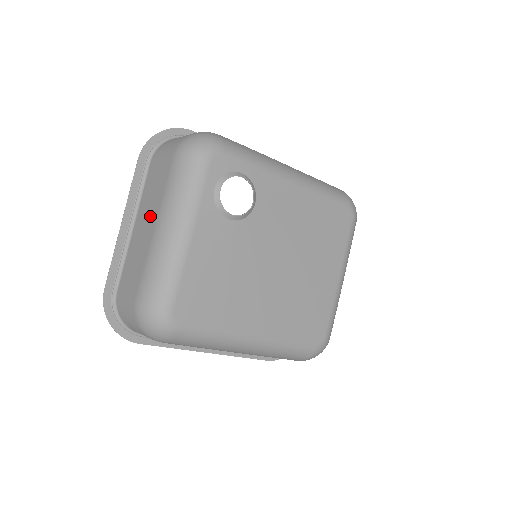
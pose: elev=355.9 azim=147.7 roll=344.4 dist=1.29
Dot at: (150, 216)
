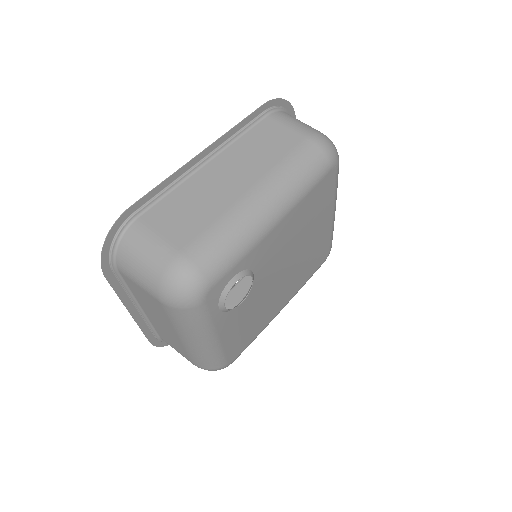
Dot at: (163, 323)
